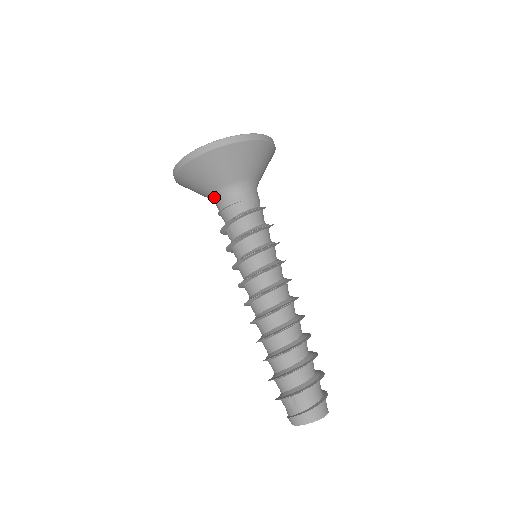
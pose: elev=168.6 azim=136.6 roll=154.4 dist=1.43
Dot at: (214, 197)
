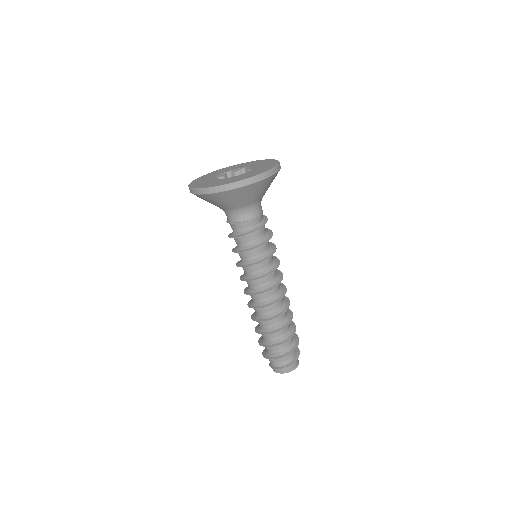
Dot at: (226, 211)
